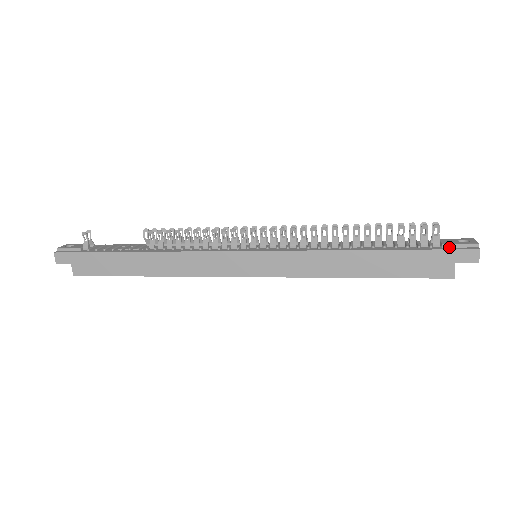
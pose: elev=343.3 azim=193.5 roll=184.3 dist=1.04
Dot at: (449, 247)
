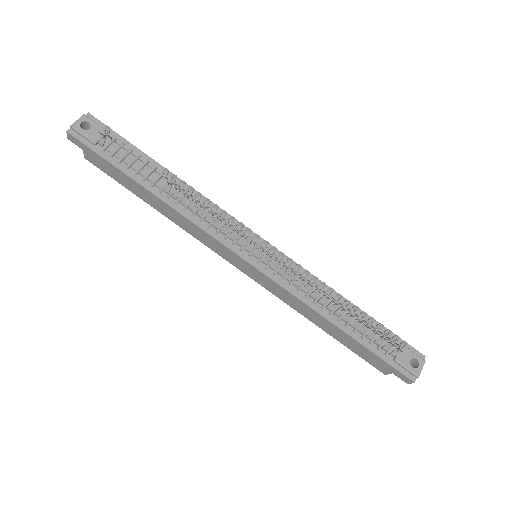
Dot at: (398, 364)
